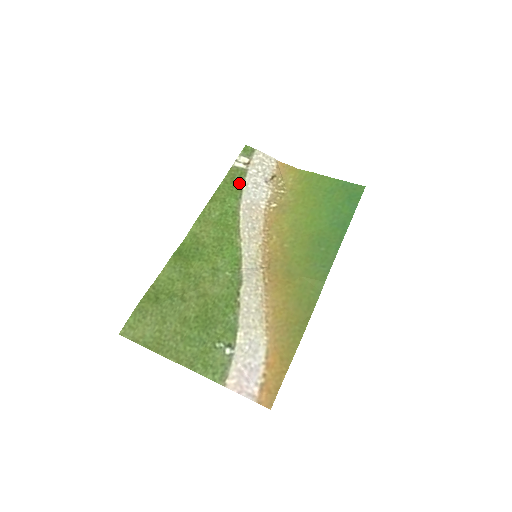
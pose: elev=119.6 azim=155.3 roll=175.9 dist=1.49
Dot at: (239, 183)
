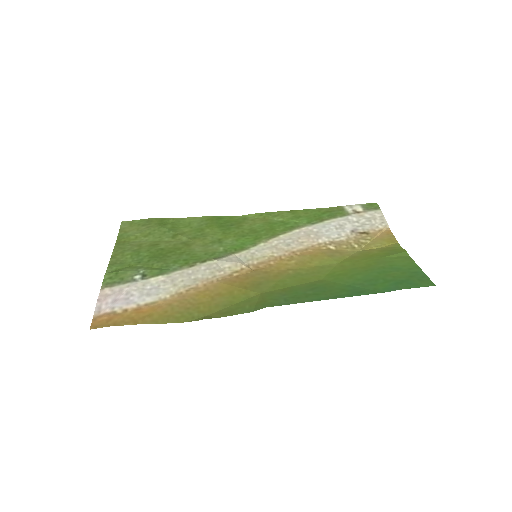
Dot at: (328, 216)
